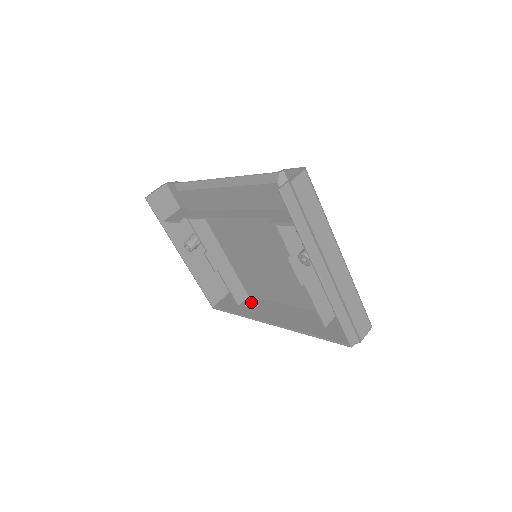
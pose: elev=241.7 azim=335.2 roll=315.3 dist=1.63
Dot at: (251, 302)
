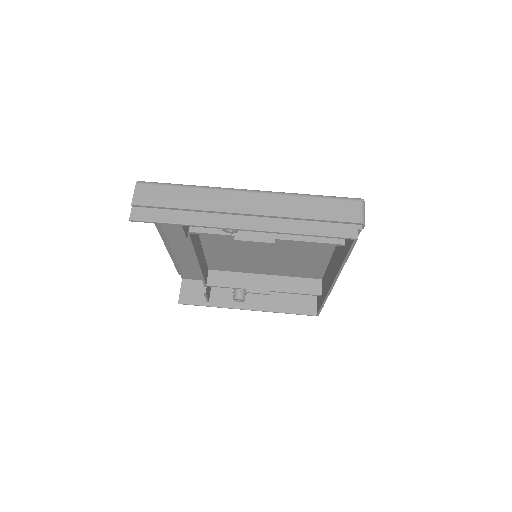
Dot at: (323, 283)
